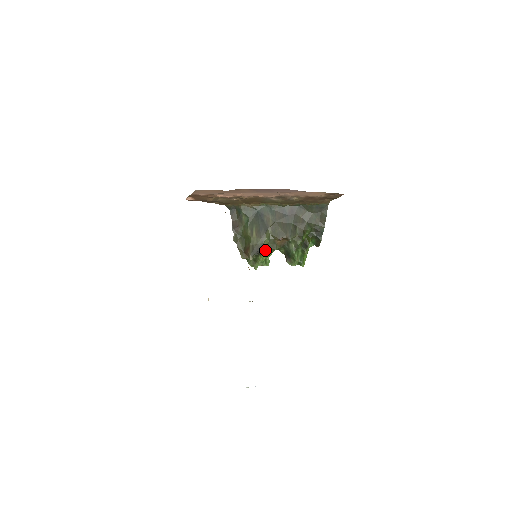
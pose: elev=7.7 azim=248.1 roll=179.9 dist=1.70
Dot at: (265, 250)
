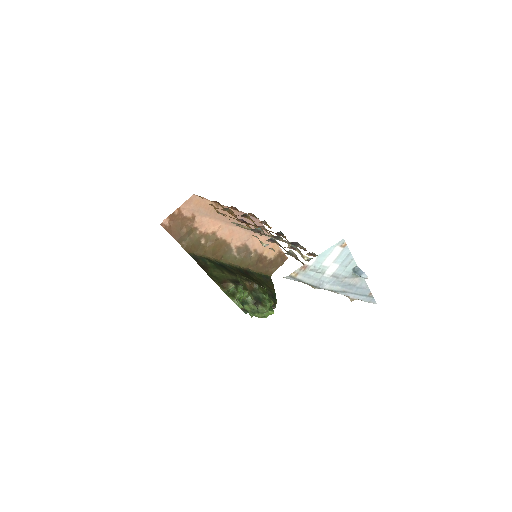
Dot at: occluded
